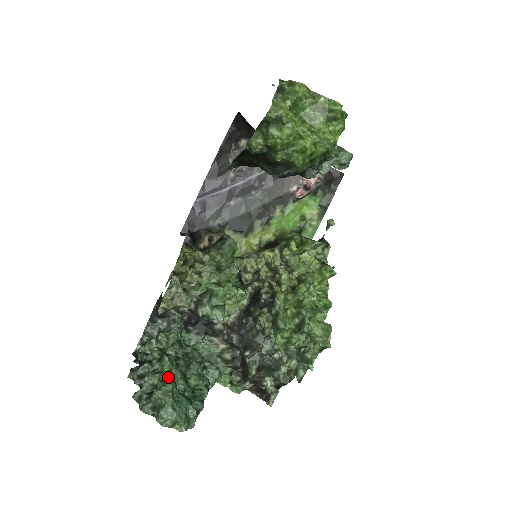
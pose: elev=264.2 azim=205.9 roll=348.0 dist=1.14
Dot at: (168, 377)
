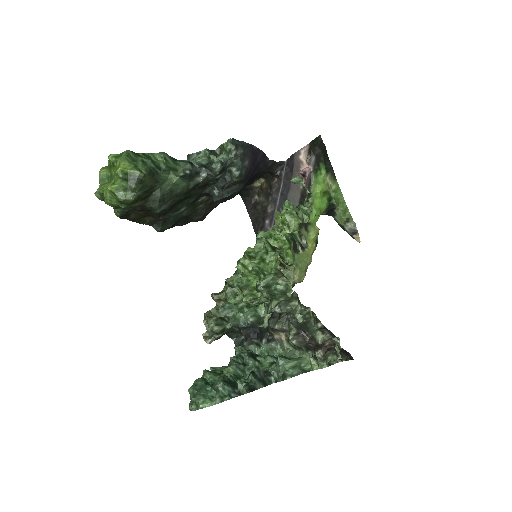
Dot at: occluded
